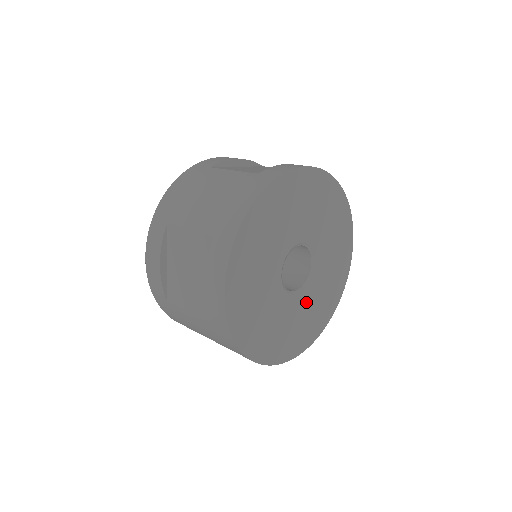
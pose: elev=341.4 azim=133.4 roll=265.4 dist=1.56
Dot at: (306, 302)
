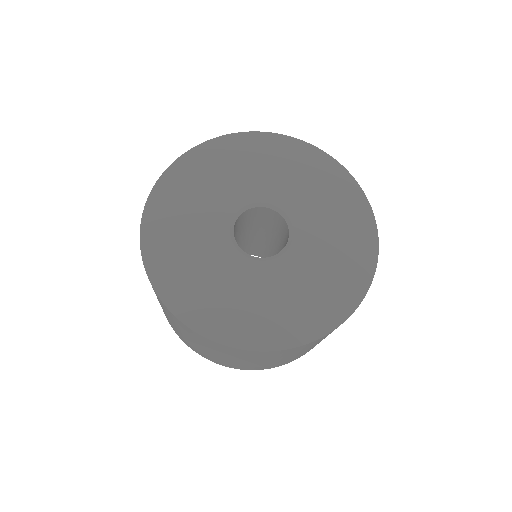
Dot at: (268, 280)
